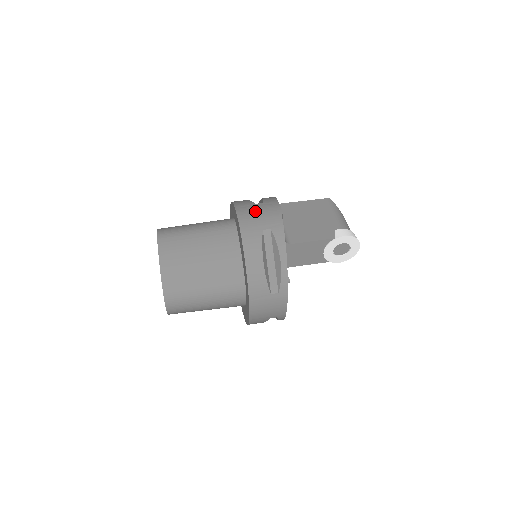
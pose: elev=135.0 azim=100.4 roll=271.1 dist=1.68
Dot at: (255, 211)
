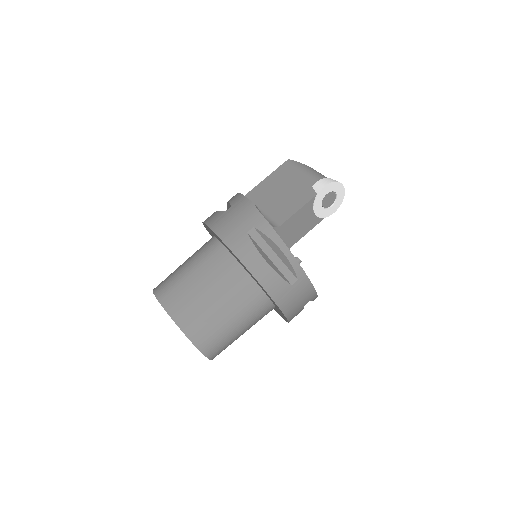
Dot at: (229, 219)
